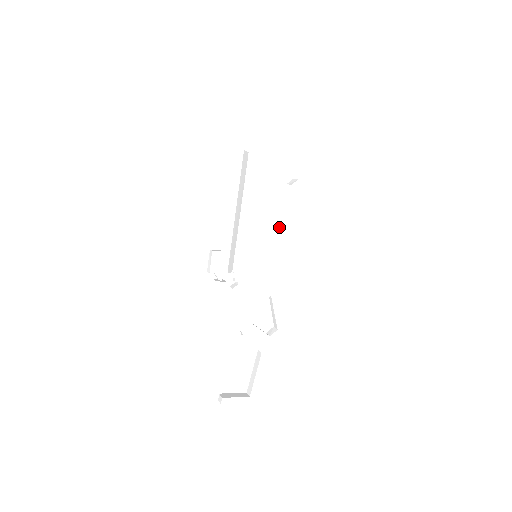
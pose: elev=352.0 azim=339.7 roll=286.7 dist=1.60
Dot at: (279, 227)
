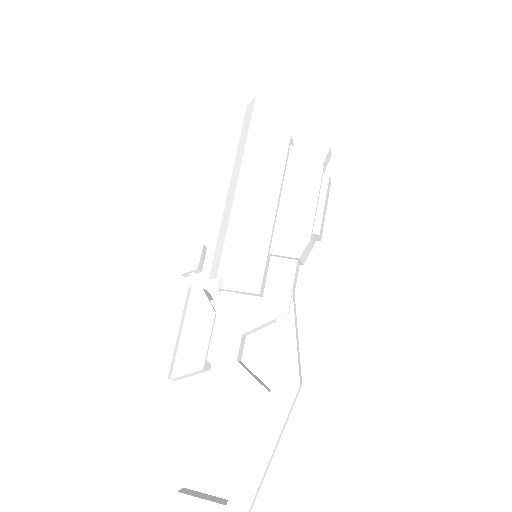
Dot at: (287, 207)
